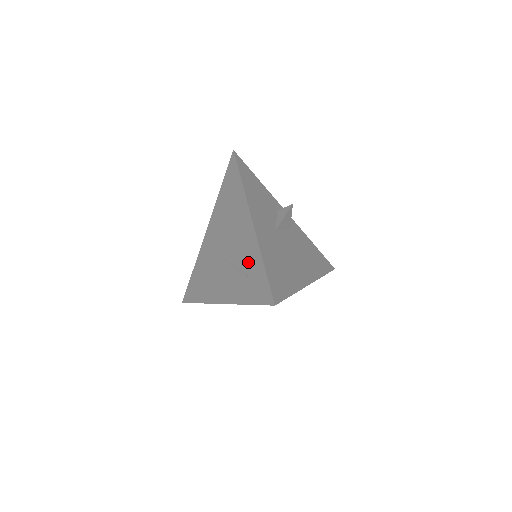
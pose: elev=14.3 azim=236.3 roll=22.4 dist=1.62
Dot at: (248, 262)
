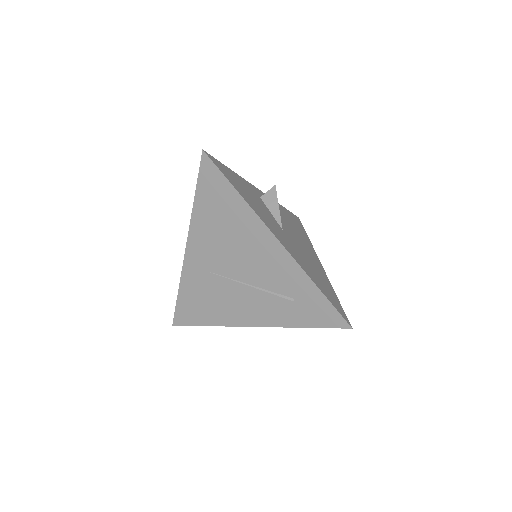
Dot at: (289, 287)
